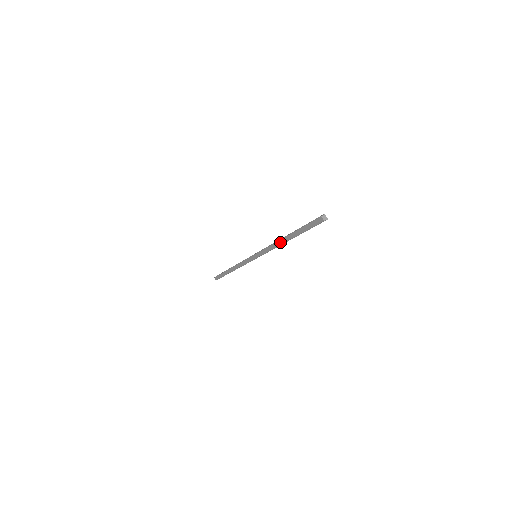
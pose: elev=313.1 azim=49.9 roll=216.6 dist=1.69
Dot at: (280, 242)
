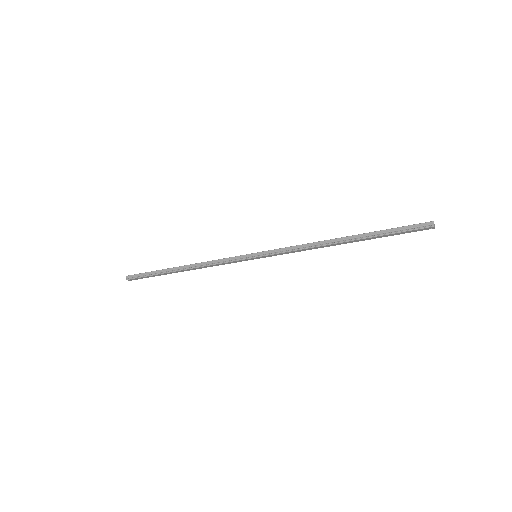
Dot at: (329, 246)
